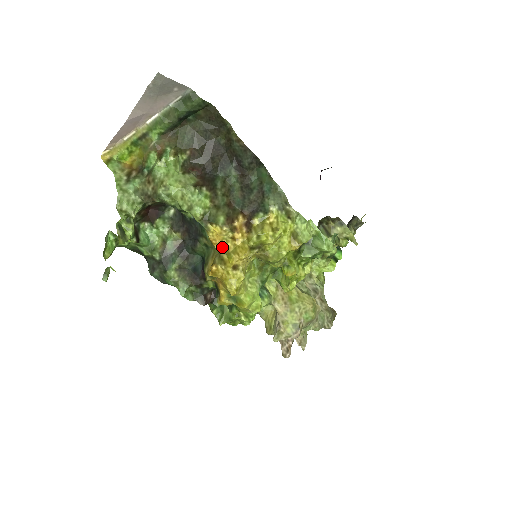
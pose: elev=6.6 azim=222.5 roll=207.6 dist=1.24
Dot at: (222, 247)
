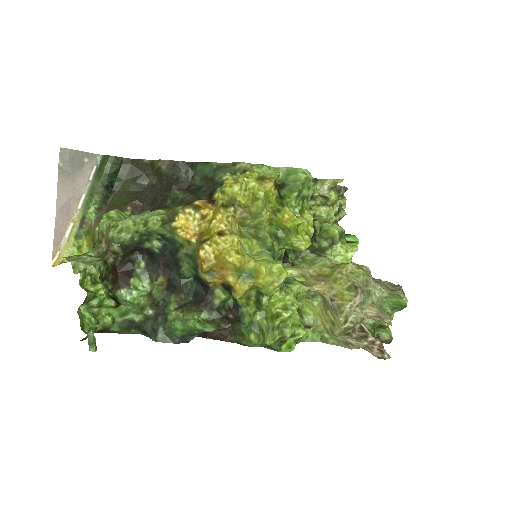
Dot at: (199, 235)
